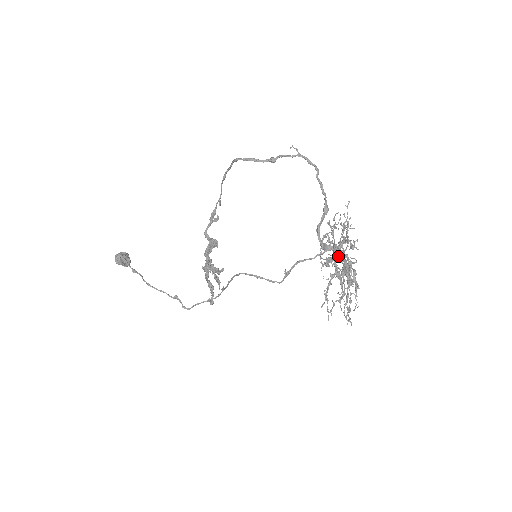
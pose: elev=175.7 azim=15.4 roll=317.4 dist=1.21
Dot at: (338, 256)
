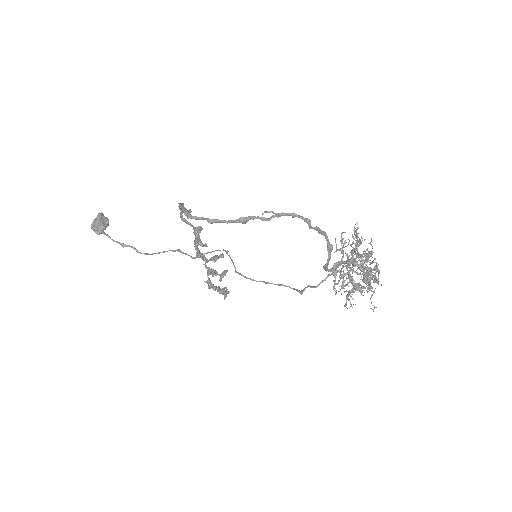
Dot at: (353, 264)
